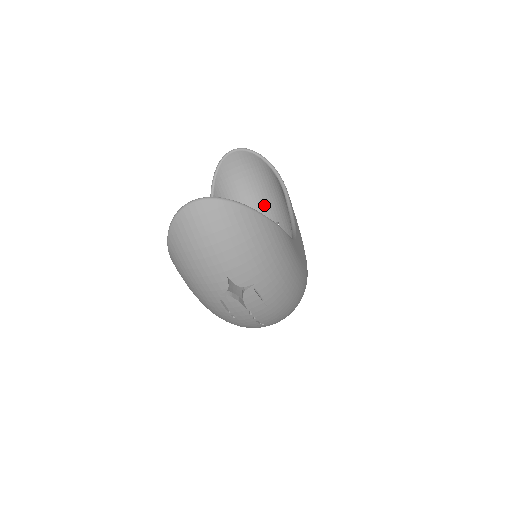
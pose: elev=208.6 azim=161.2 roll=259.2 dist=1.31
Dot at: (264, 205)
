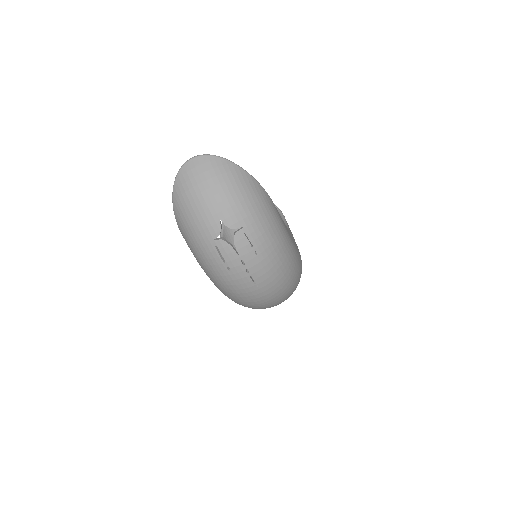
Dot at: occluded
